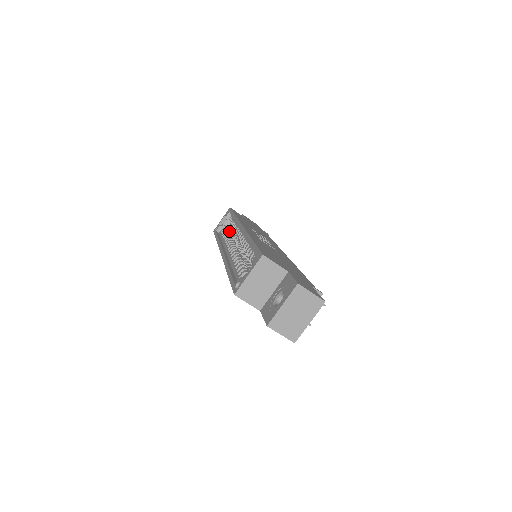
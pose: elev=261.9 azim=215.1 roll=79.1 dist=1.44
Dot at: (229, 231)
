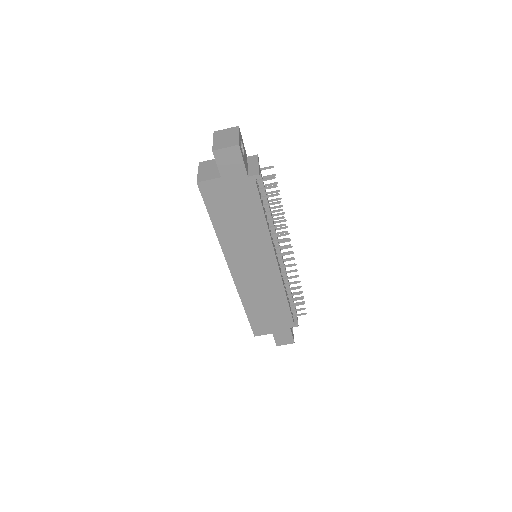
Dot at: occluded
